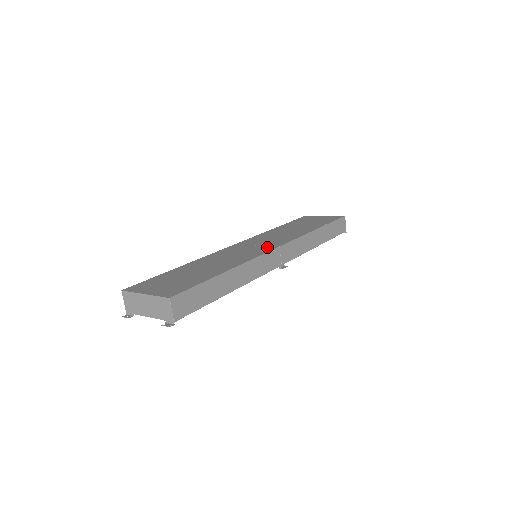
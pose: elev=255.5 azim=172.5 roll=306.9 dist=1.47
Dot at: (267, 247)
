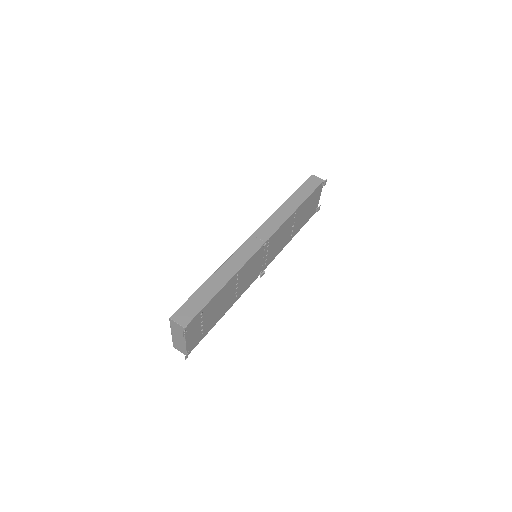
Dot at: occluded
